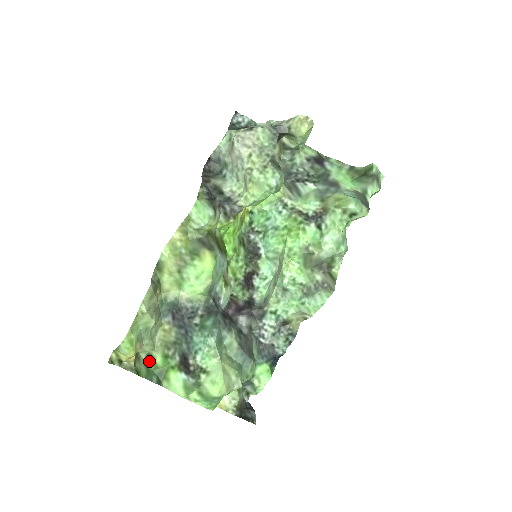
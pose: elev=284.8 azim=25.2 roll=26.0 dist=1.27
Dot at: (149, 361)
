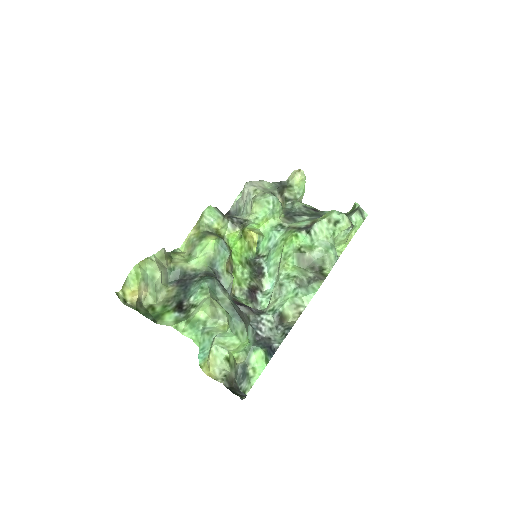
Dot at: (150, 309)
